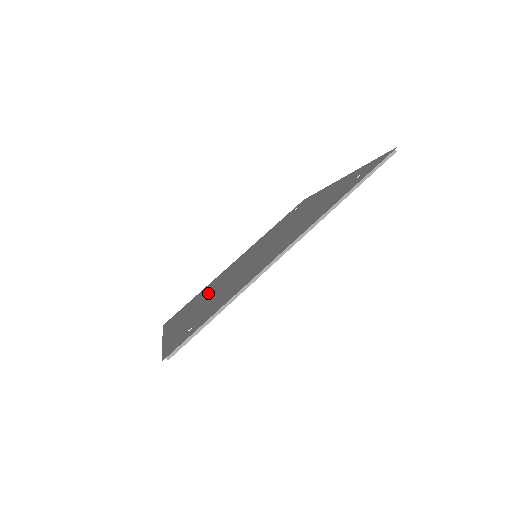
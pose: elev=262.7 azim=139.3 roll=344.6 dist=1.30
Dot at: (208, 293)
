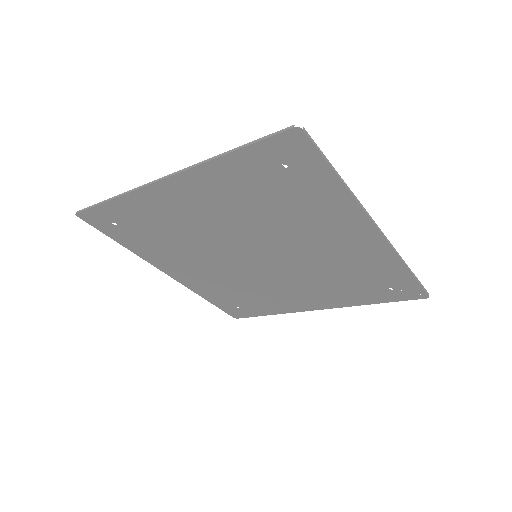
Dot at: (192, 227)
